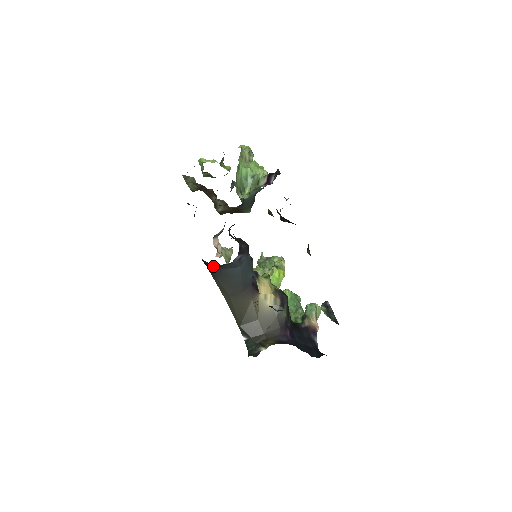
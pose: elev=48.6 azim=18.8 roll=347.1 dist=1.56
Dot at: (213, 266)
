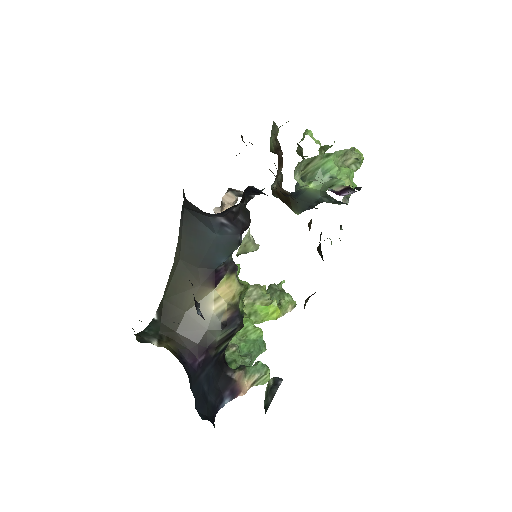
Dot at: (185, 199)
